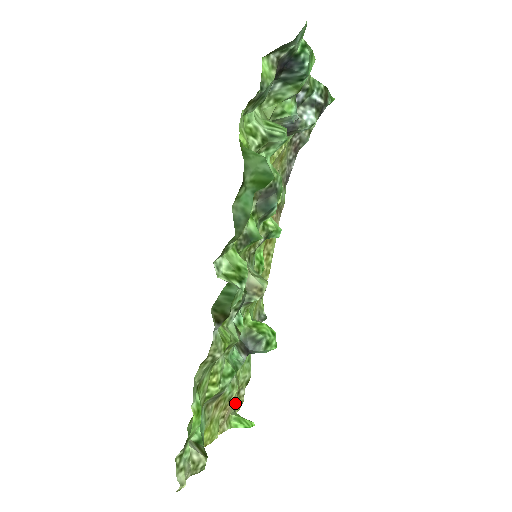
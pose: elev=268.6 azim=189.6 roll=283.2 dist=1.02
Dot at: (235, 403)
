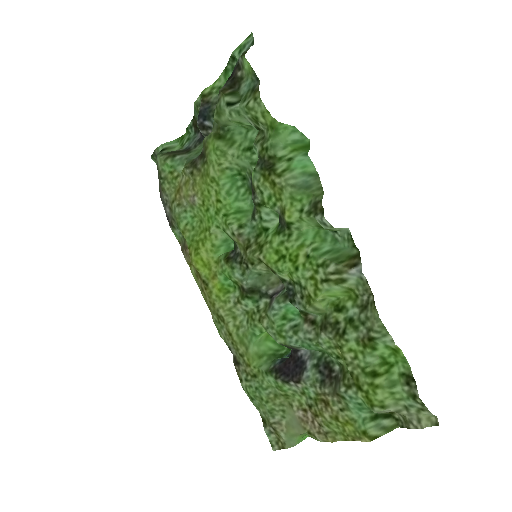
Dot at: (282, 438)
